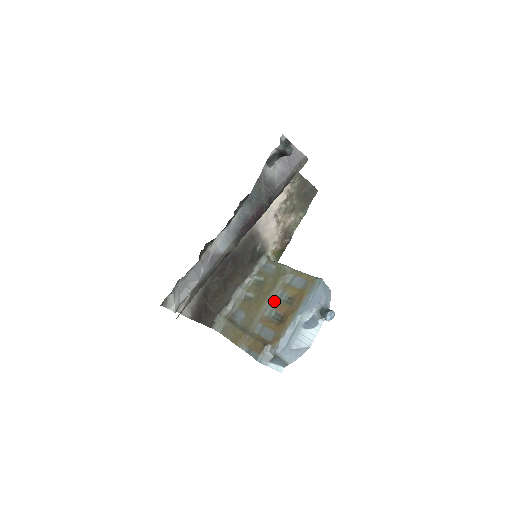
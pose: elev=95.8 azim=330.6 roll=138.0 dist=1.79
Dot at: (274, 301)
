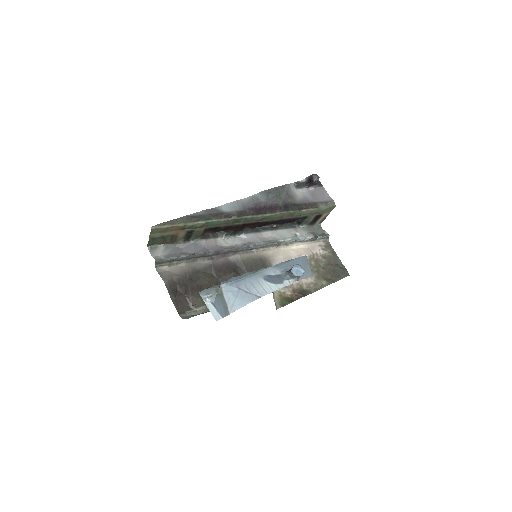
Dot at: occluded
